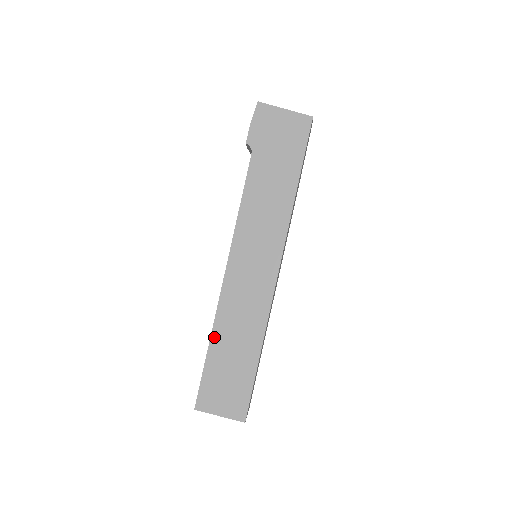
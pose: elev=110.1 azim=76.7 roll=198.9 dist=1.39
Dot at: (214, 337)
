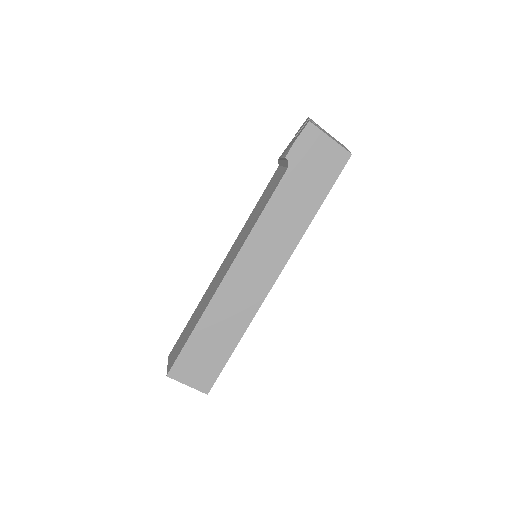
Dot at: (202, 321)
